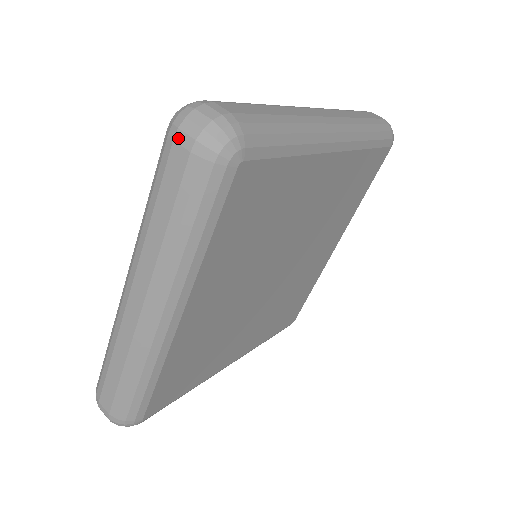
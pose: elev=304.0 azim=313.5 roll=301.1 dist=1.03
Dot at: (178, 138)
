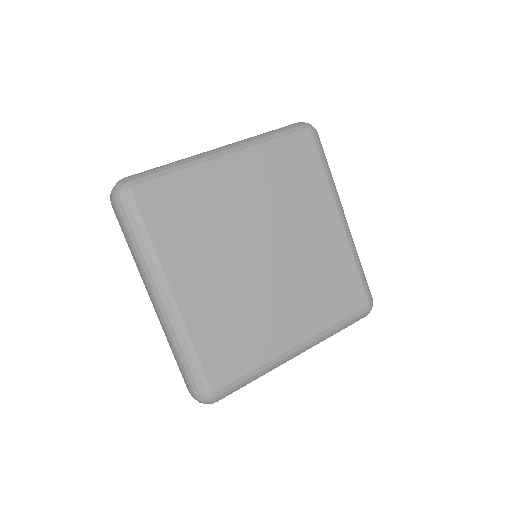
Dot at: occluded
